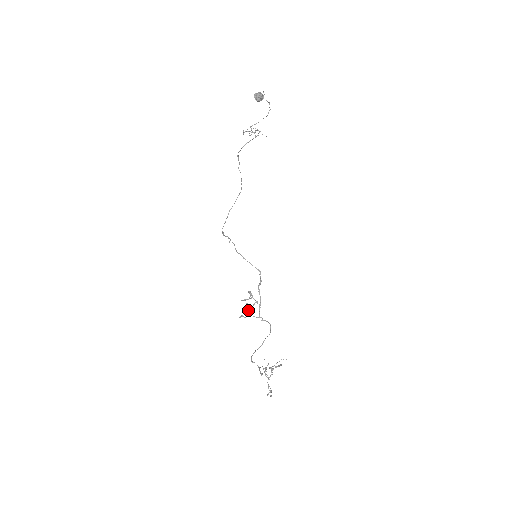
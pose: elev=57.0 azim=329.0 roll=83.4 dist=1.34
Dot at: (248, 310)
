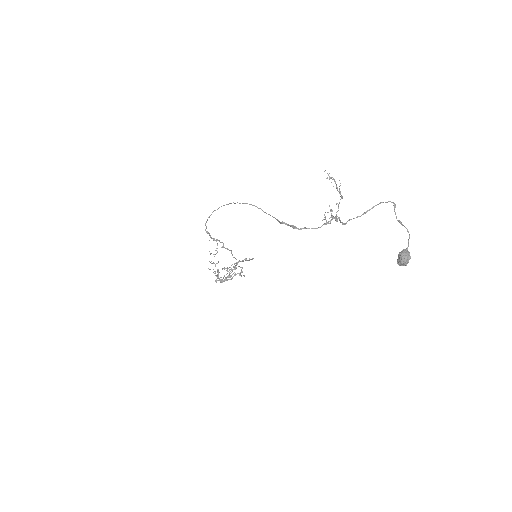
Dot at: occluded
